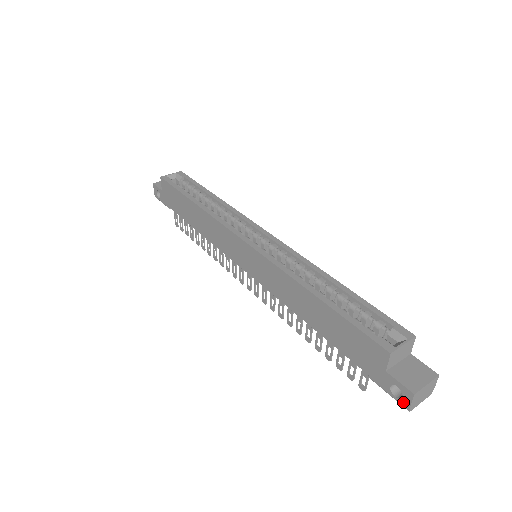
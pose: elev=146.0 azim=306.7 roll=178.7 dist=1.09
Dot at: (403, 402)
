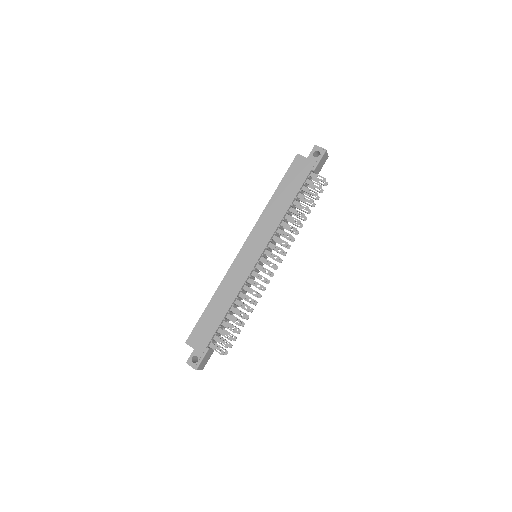
Dot at: (321, 151)
